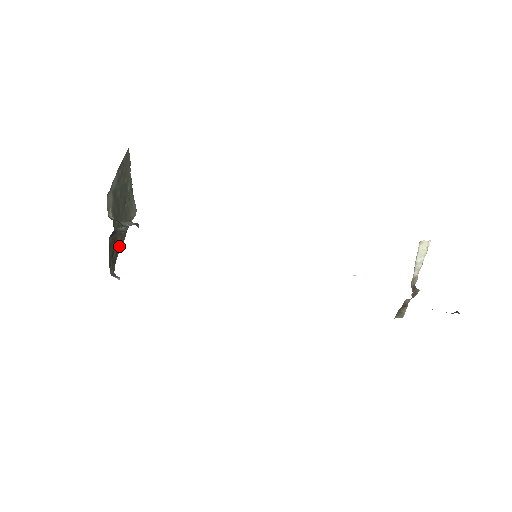
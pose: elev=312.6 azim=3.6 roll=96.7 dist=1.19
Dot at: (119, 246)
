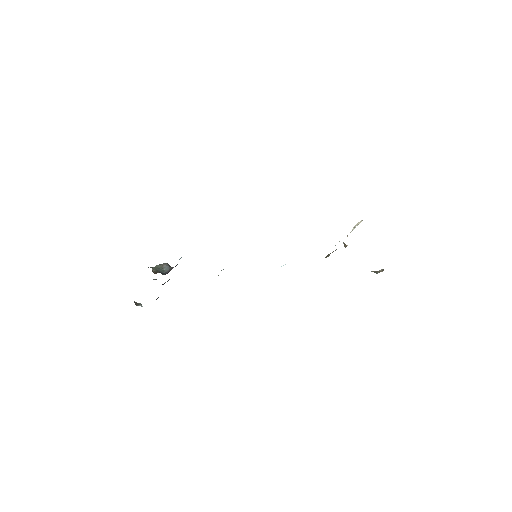
Dot at: occluded
